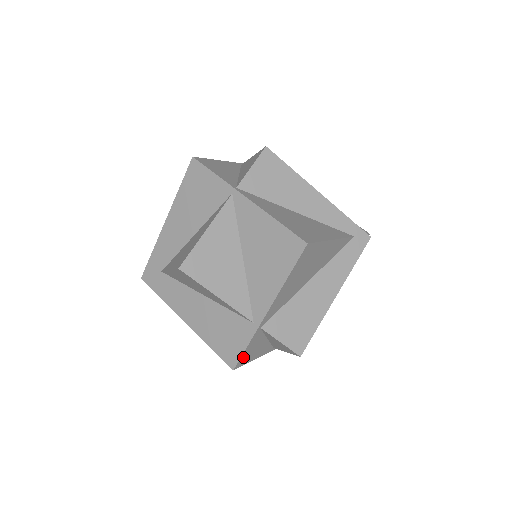
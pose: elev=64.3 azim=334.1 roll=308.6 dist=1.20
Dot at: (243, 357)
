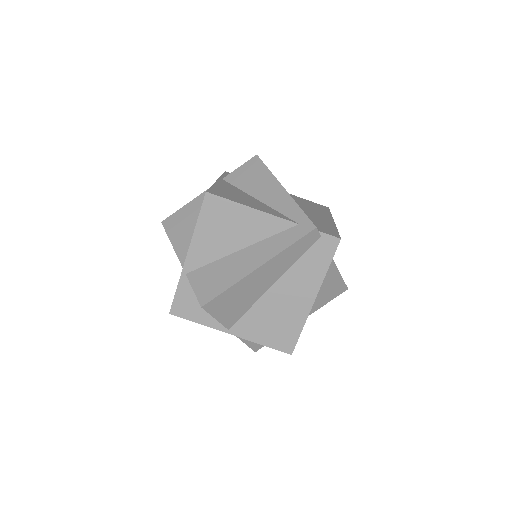
Dot at: (177, 304)
